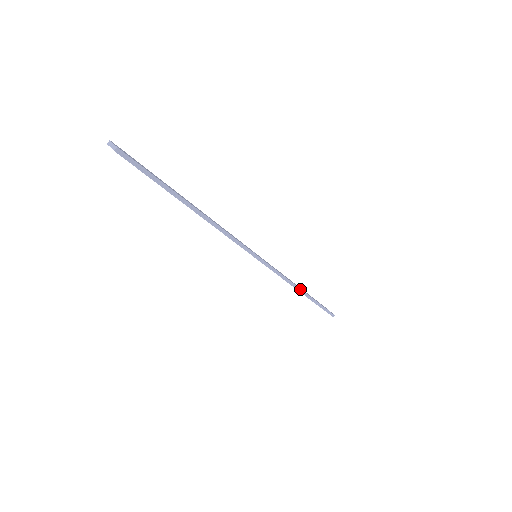
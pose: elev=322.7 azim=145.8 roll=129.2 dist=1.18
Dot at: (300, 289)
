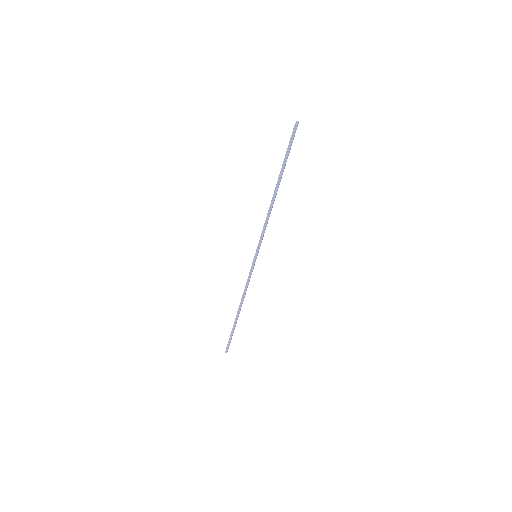
Dot at: (241, 306)
